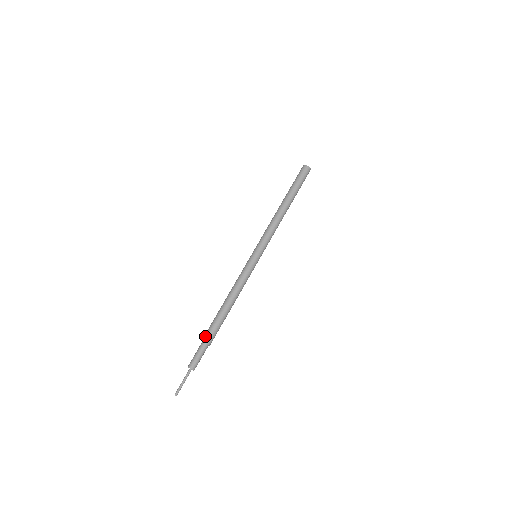
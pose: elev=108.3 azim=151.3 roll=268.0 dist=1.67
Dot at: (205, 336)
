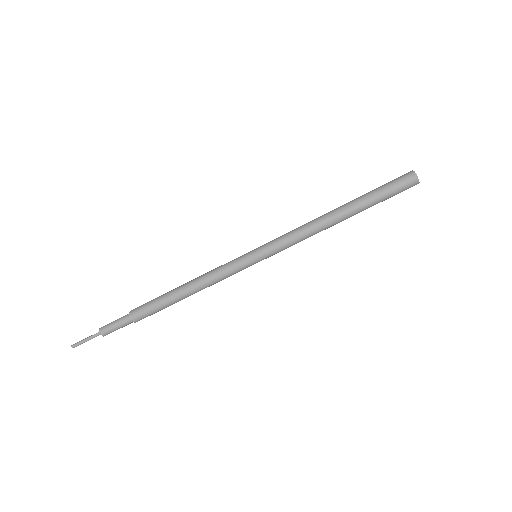
Dot at: (135, 311)
